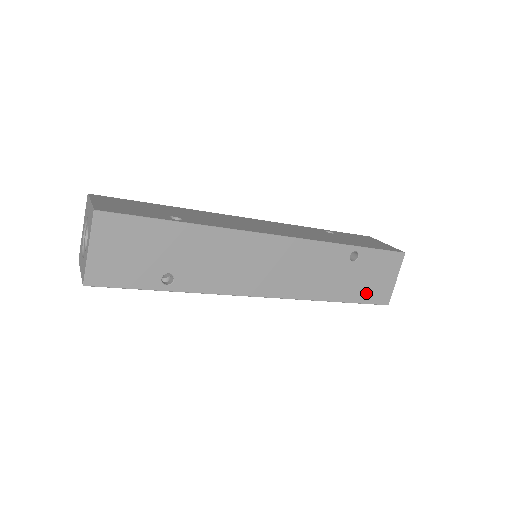
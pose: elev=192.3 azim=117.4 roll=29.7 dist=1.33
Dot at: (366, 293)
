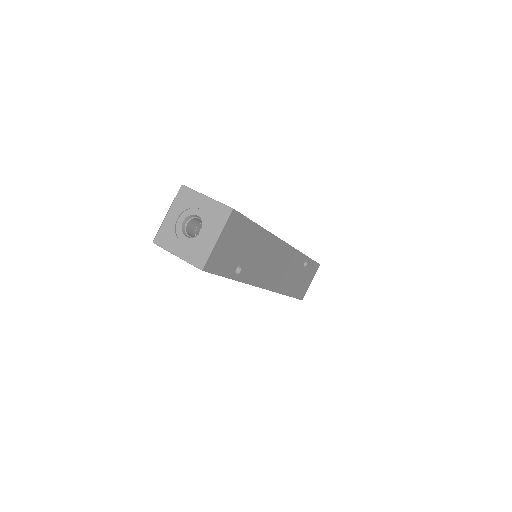
Dot at: (299, 291)
